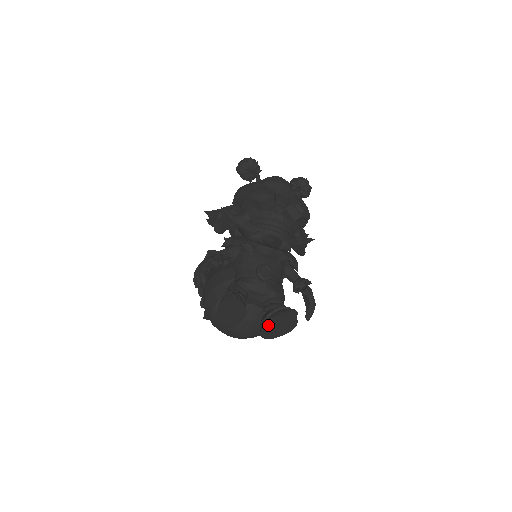
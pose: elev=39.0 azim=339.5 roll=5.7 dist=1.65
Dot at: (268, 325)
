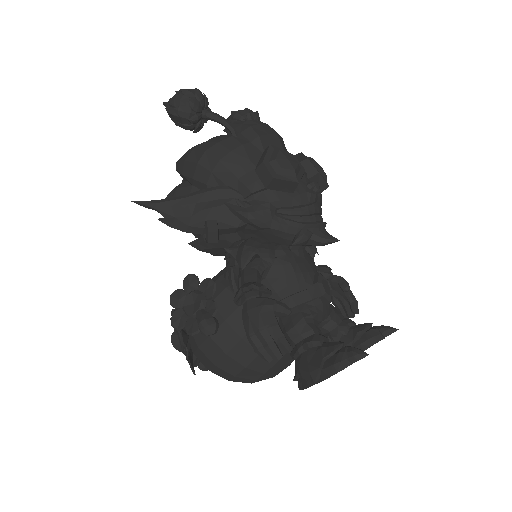
Dot at: occluded
